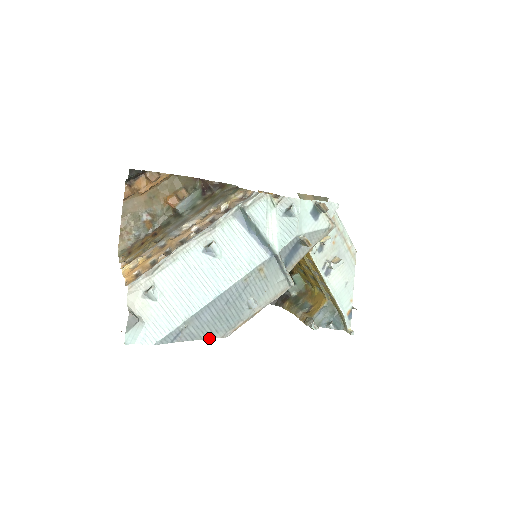
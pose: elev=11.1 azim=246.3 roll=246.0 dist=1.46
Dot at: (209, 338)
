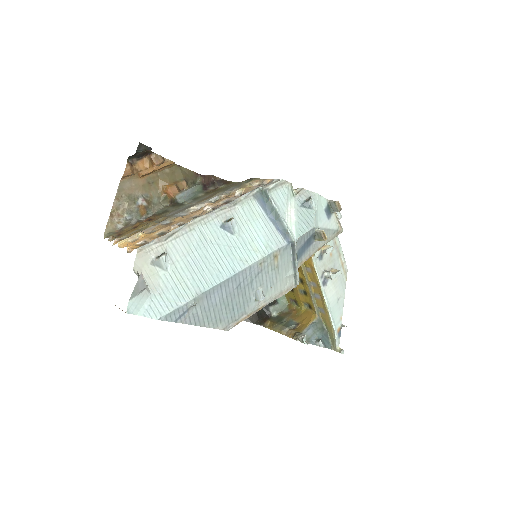
Dot at: (211, 327)
